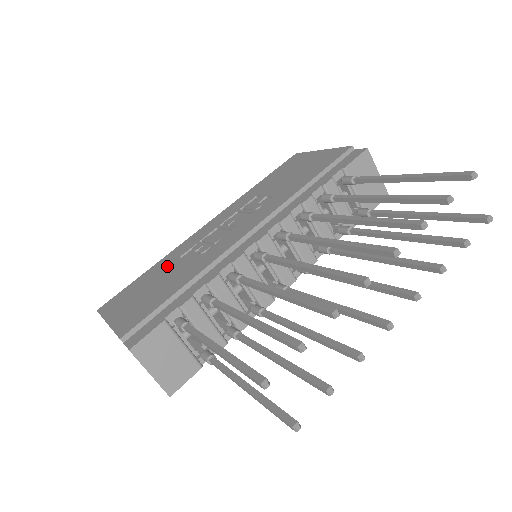
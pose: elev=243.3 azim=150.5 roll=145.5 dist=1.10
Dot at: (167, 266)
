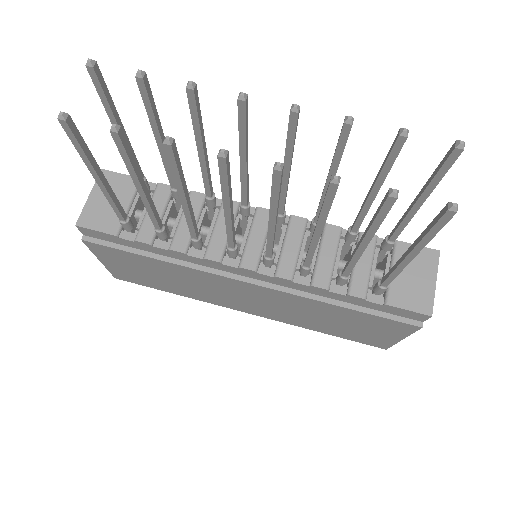
Dot at: occluded
